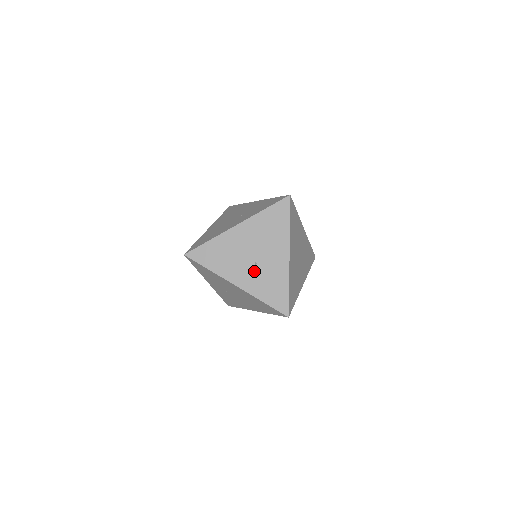
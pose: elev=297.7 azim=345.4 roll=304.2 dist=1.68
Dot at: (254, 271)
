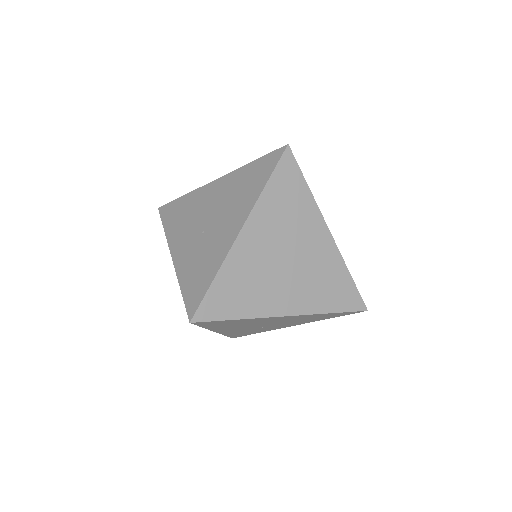
Dot at: (196, 242)
